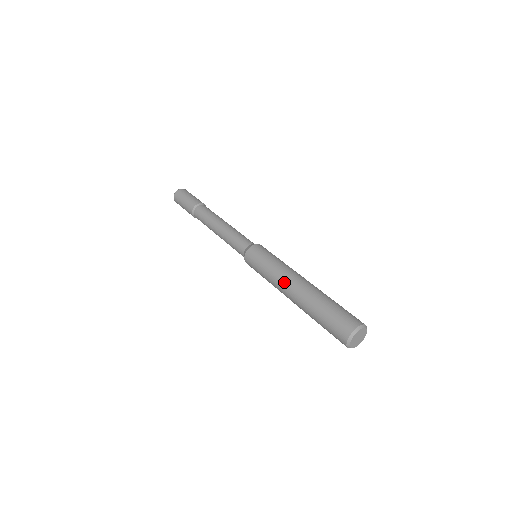
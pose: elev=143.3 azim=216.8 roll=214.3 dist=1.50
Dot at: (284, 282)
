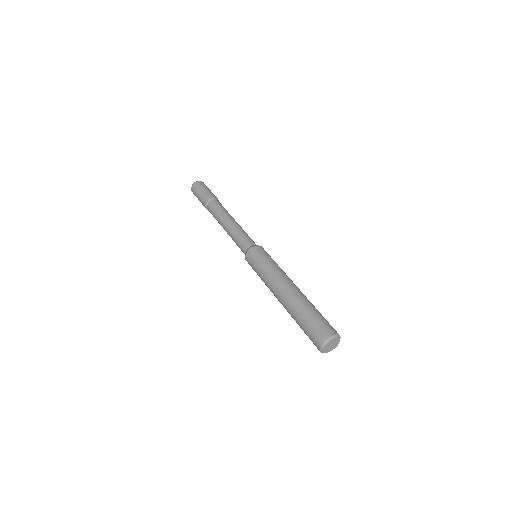
Dot at: (274, 287)
